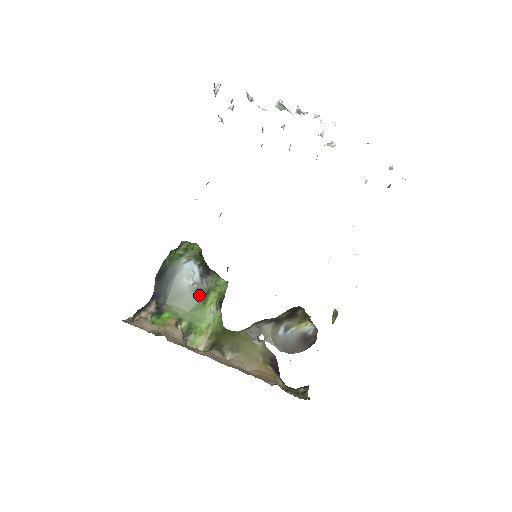
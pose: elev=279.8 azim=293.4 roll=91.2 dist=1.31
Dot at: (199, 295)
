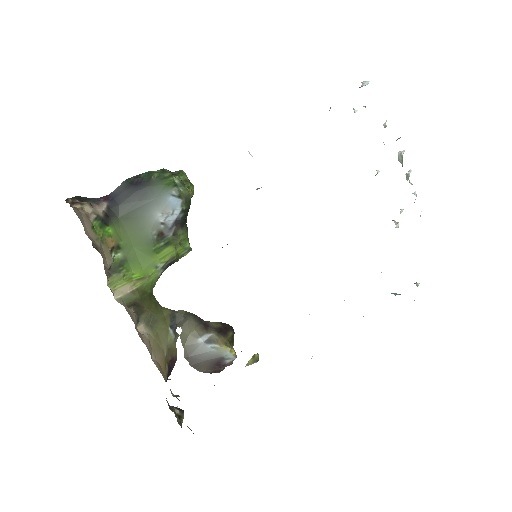
Dot at: (157, 239)
